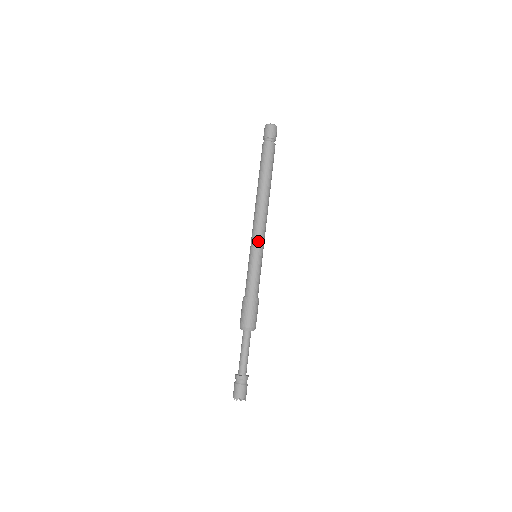
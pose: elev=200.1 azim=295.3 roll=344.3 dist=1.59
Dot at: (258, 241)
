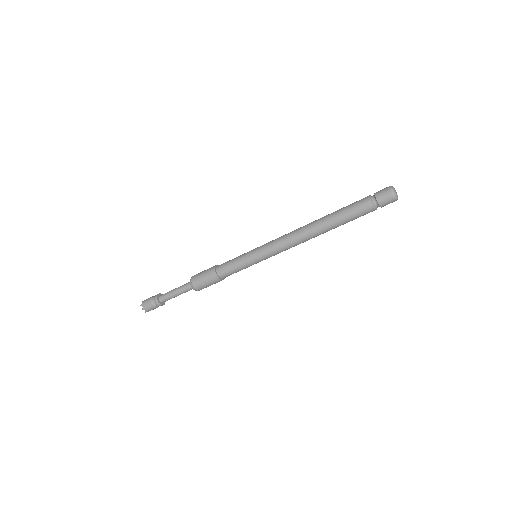
Dot at: occluded
